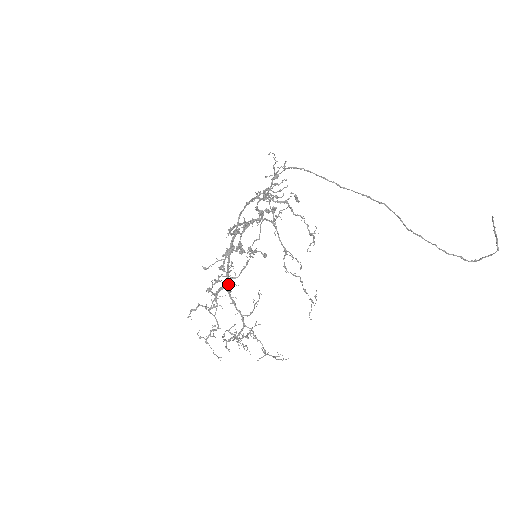
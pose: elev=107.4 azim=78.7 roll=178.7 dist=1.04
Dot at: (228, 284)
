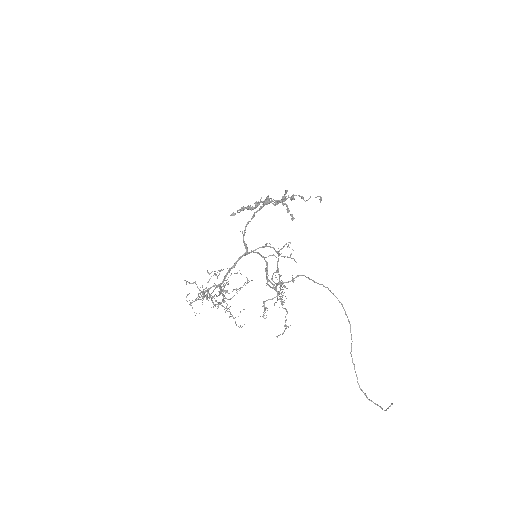
Dot at: occluded
